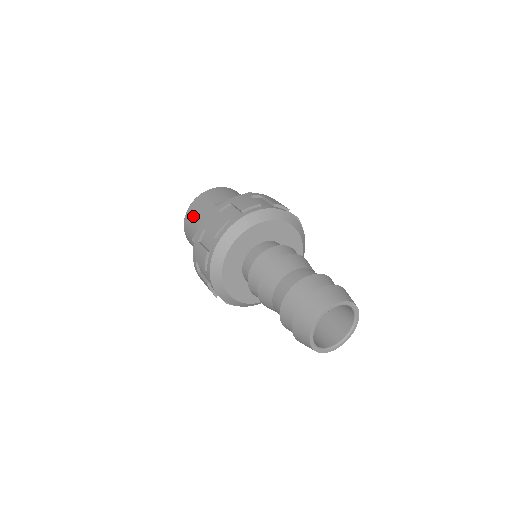
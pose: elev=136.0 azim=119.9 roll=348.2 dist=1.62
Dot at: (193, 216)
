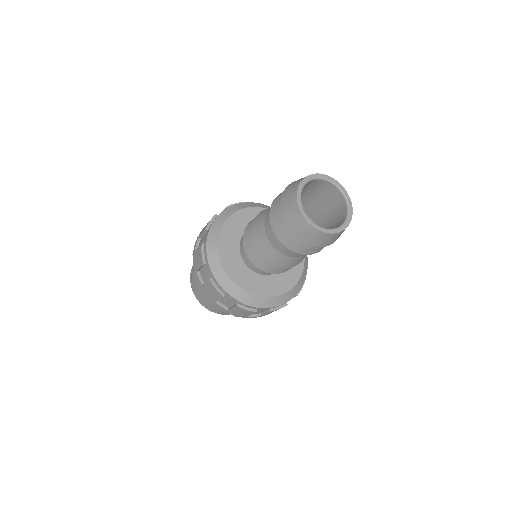
Dot at: (196, 287)
